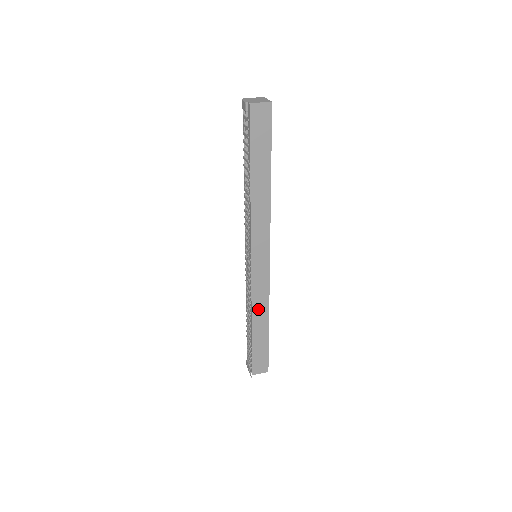
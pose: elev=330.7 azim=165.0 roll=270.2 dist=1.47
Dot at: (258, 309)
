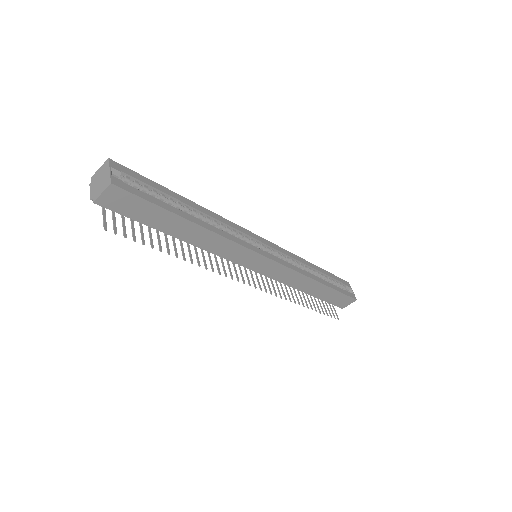
Dot at: (298, 284)
